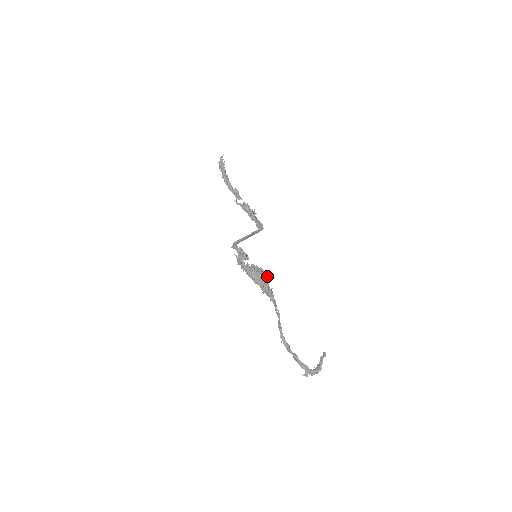
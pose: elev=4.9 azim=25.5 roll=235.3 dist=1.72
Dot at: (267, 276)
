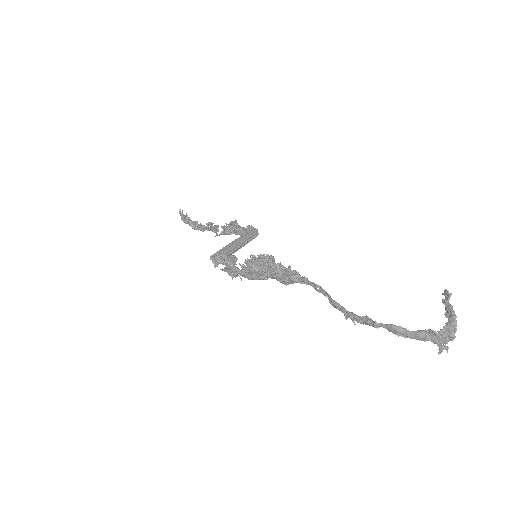
Dot at: (271, 256)
